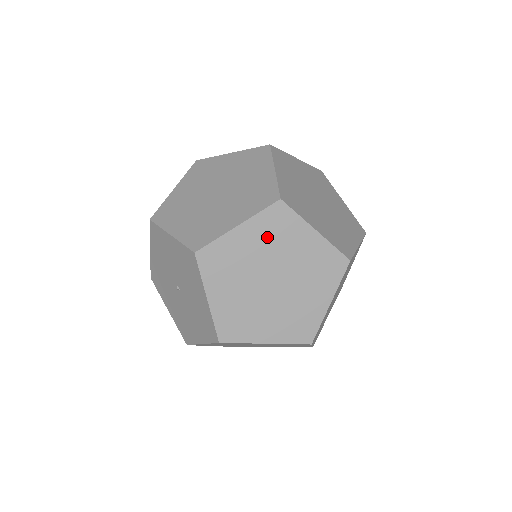
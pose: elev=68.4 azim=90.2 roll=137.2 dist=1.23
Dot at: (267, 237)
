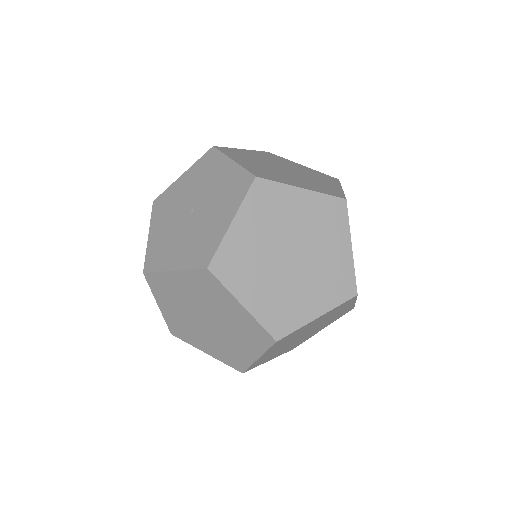
Dot at: (315, 217)
